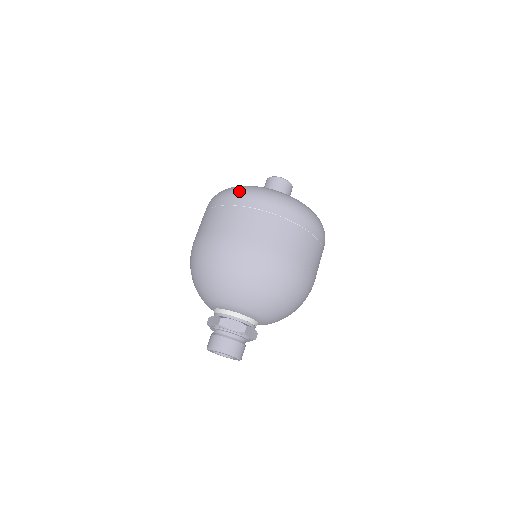
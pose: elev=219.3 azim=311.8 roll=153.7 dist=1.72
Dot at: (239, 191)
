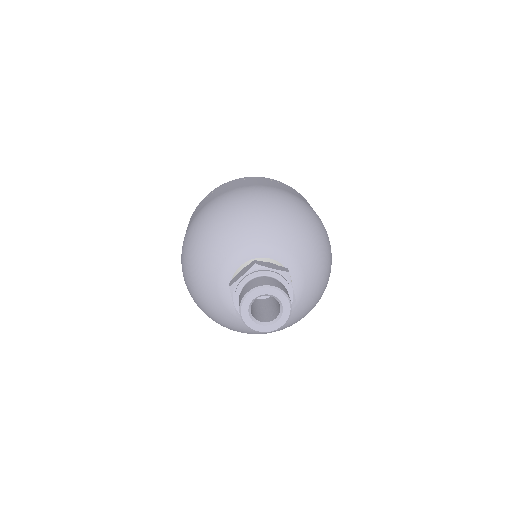
Dot at: occluded
